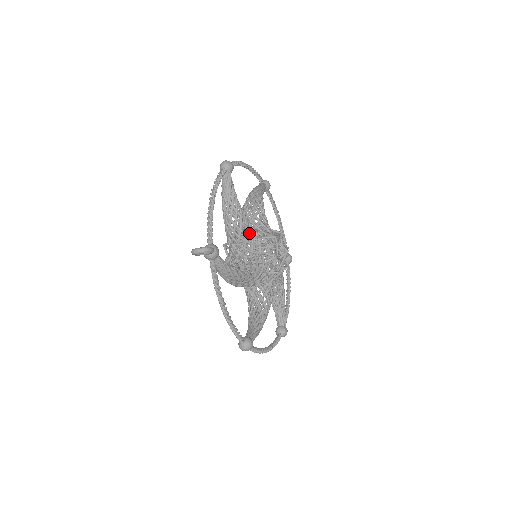
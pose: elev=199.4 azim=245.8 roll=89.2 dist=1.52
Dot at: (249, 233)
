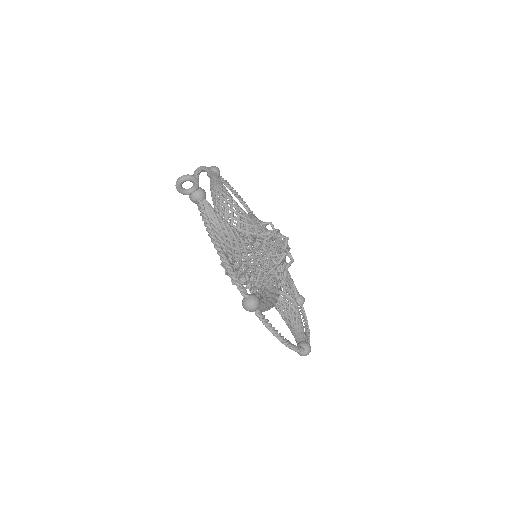
Dot at: occluded
